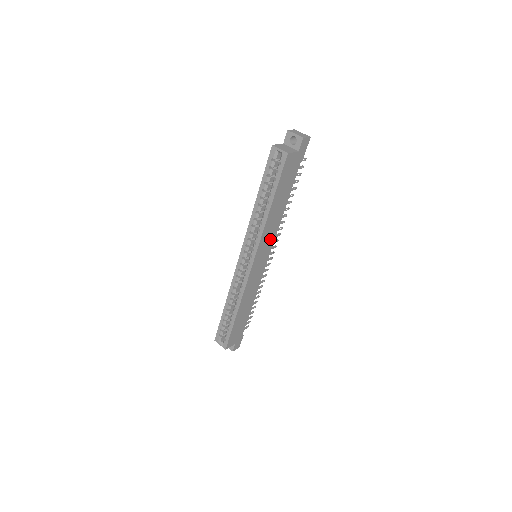
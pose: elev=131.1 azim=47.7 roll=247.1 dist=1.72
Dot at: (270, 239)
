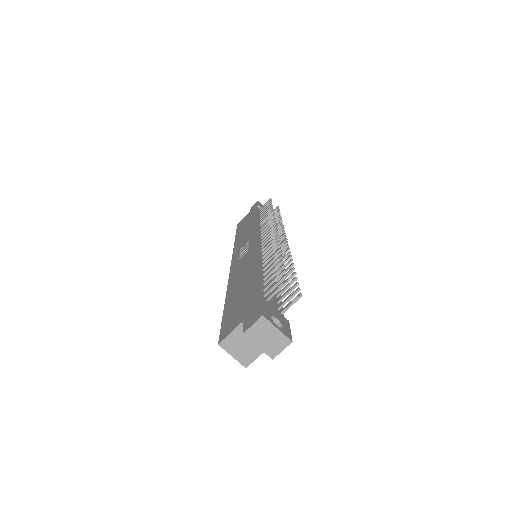
Dot at: occluded
